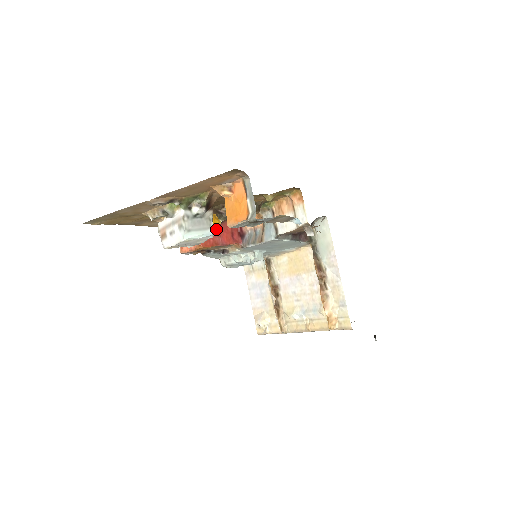
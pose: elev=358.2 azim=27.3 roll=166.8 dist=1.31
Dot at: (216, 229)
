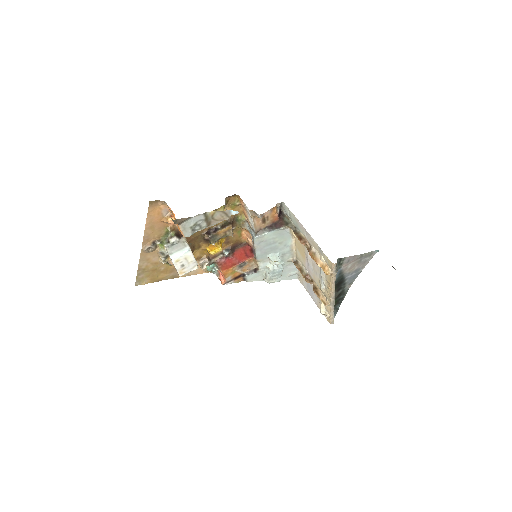
Dot at: (231, 256)
